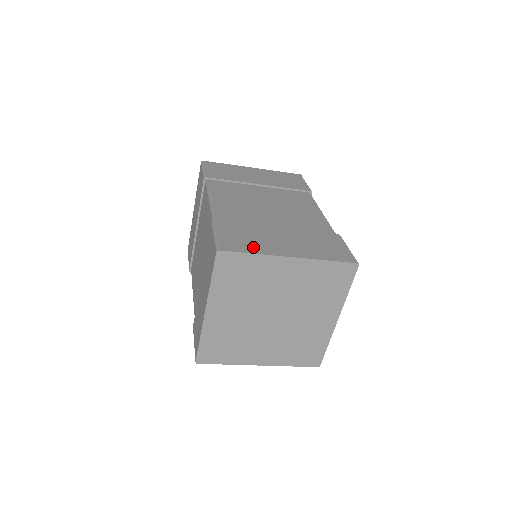
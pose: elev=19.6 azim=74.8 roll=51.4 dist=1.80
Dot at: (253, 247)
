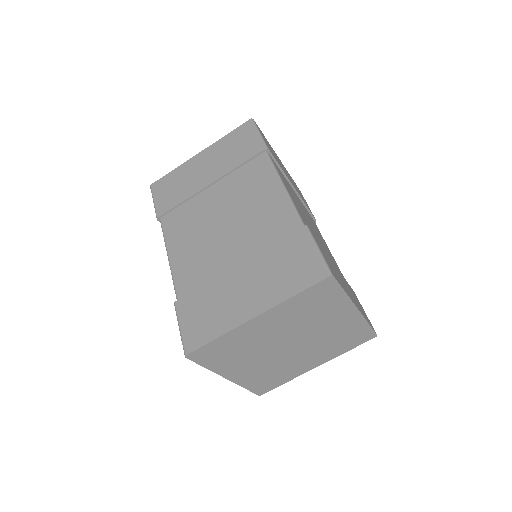
Dot at: (341, 283)
